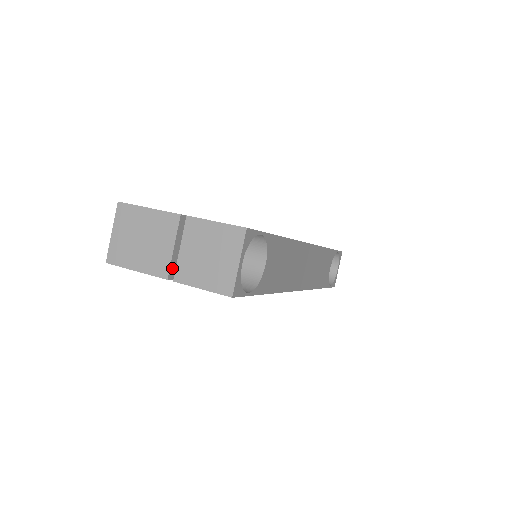
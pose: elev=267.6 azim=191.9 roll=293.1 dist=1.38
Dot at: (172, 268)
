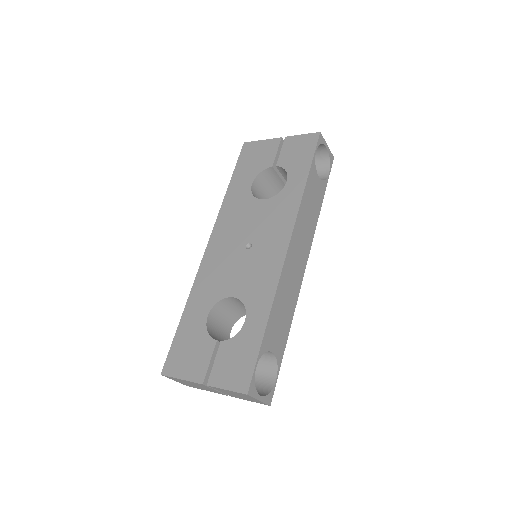
Dot at: occluded
